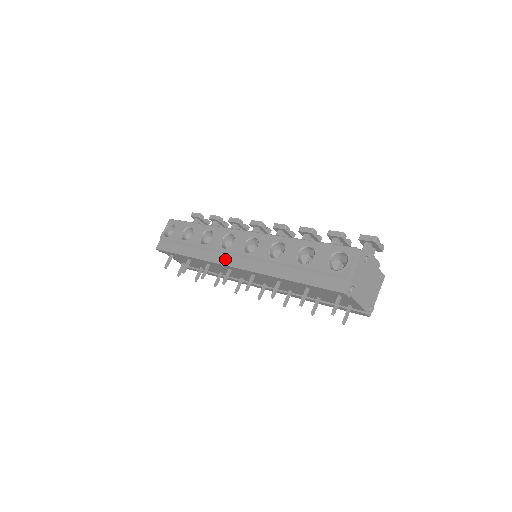
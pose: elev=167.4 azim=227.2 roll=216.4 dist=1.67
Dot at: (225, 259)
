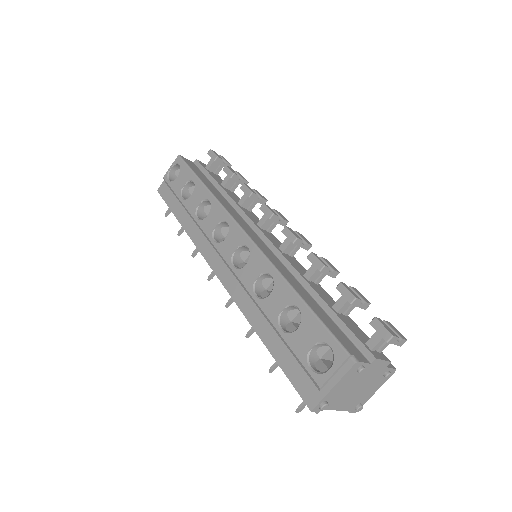
Dot at: (212, 256)
